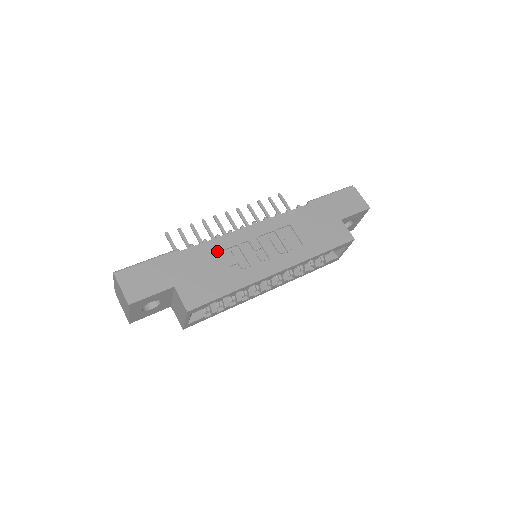
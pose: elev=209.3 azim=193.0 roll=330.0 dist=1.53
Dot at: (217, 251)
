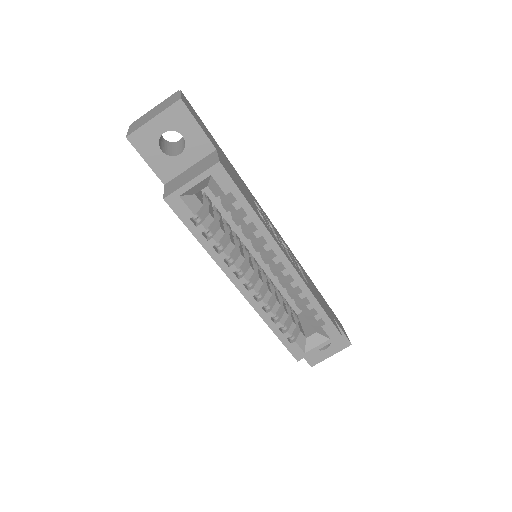
Dot at: (251, 195)
